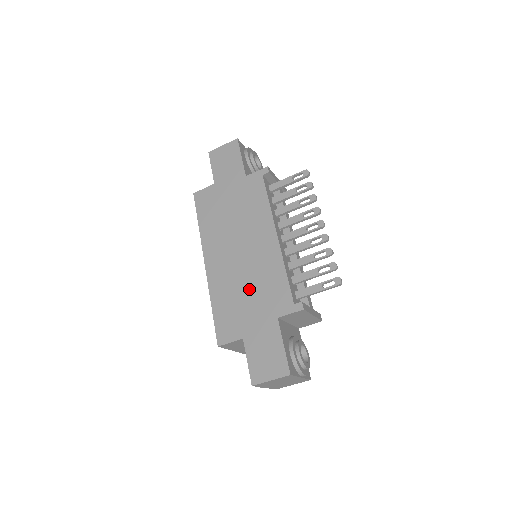
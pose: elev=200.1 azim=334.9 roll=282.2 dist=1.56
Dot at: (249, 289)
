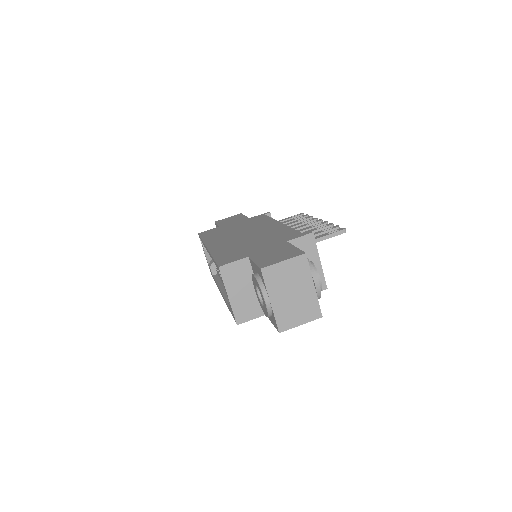
Dot at: (254, 241)
